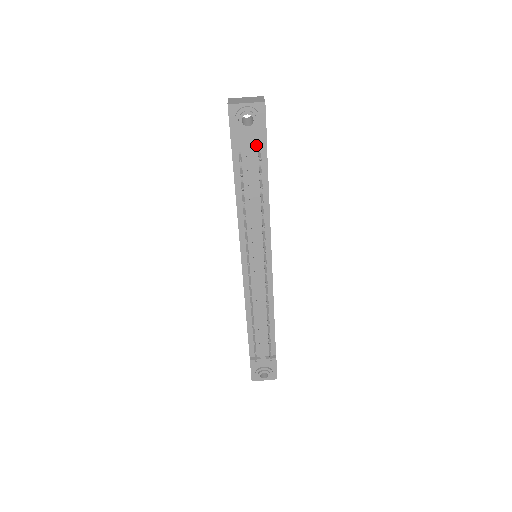
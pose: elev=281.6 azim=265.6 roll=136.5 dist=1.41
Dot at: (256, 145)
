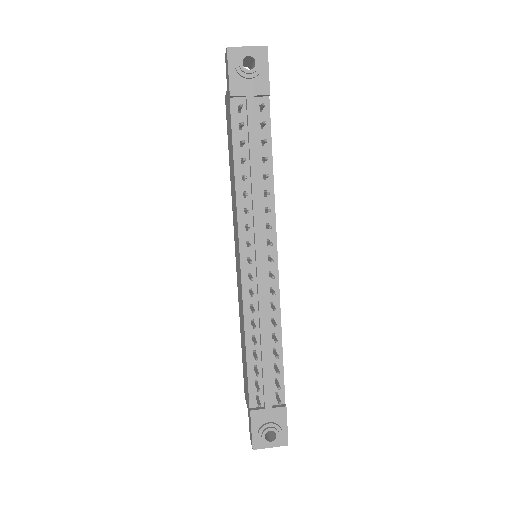
Dot at: (257, 98)
